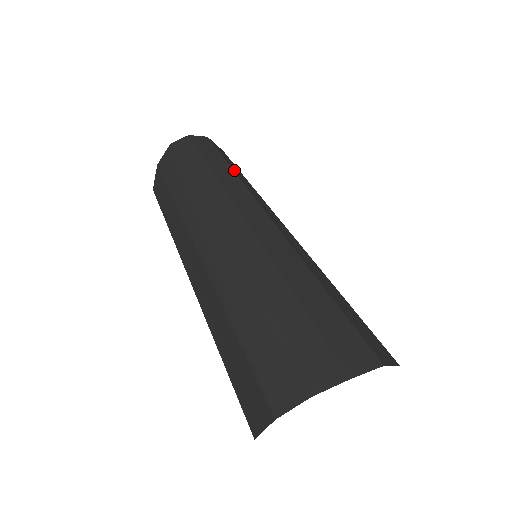
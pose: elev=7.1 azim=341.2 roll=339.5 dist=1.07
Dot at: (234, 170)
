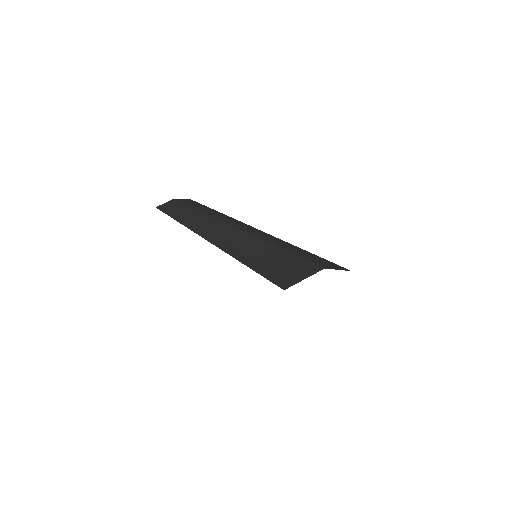
Dot at: occluded
